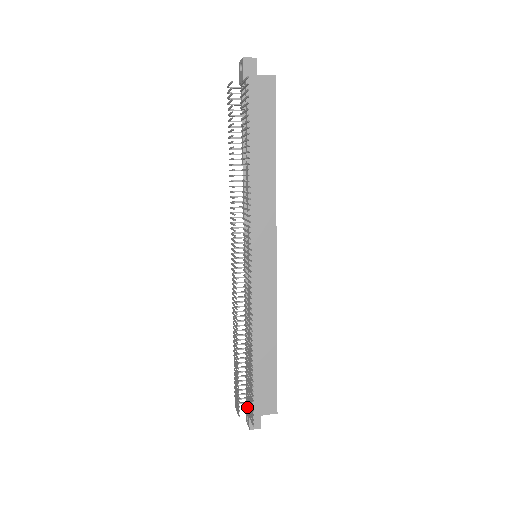
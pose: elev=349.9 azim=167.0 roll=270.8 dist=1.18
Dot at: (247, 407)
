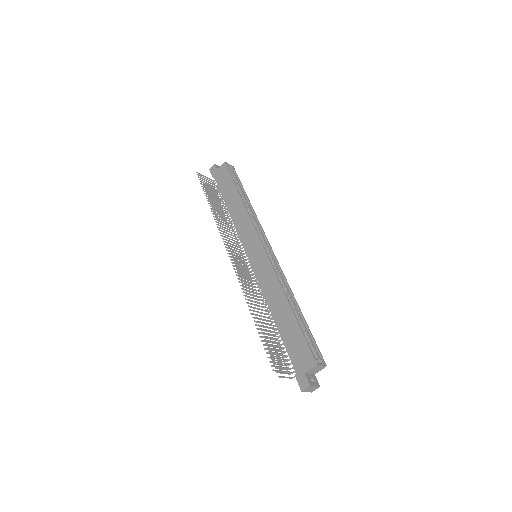
Dot at: (285, 367)
